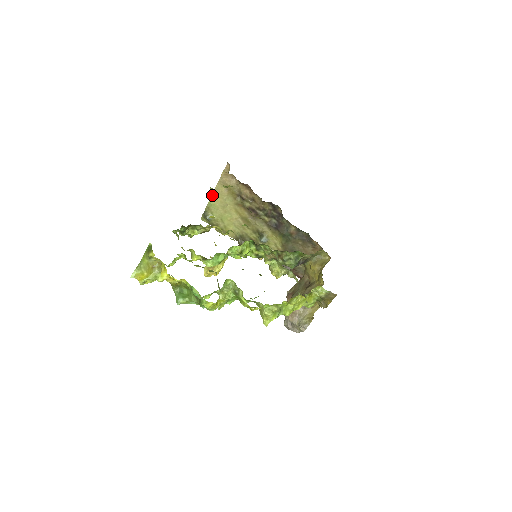
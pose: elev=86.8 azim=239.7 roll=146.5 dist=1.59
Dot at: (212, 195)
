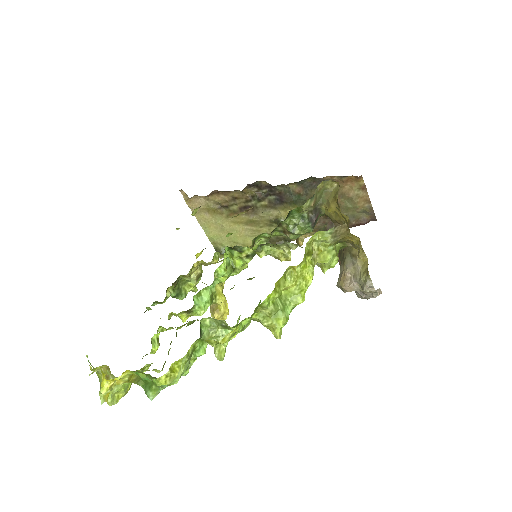
Dot at: occluded
